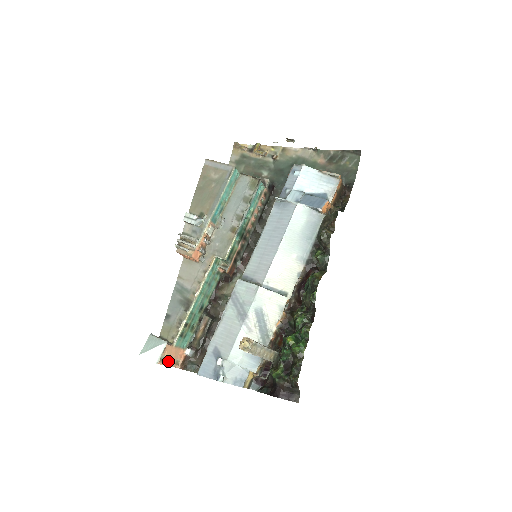
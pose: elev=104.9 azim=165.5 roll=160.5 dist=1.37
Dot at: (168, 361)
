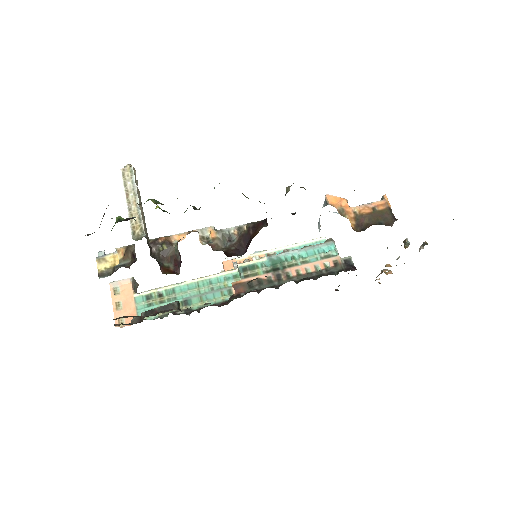
Dot at: (118, 304)
